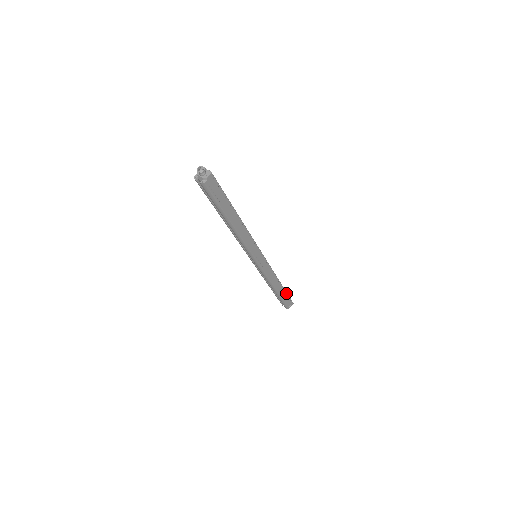
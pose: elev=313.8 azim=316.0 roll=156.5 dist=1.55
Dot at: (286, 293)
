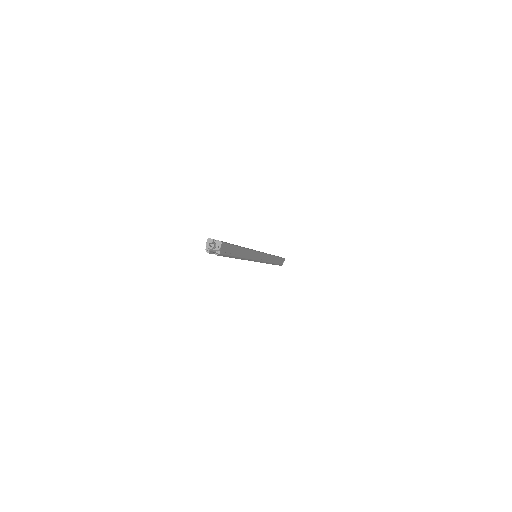
Dot at: (279, 258)
